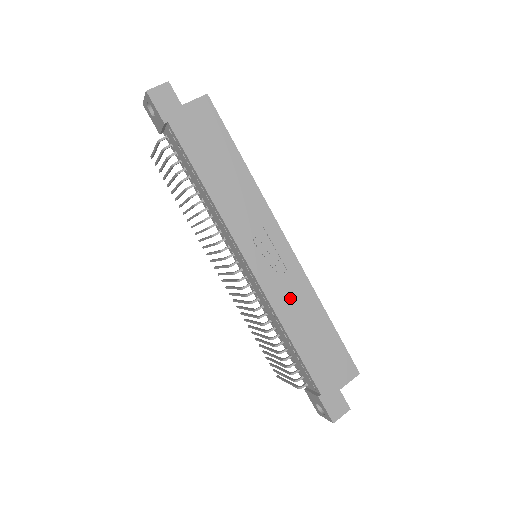
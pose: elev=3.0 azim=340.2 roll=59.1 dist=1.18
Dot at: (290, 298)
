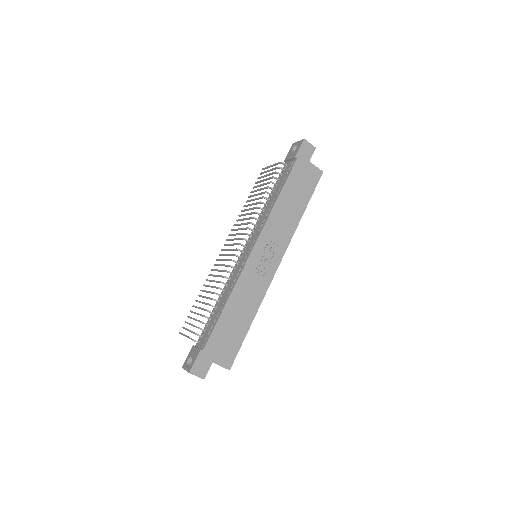
Dot at: (249, 289)
